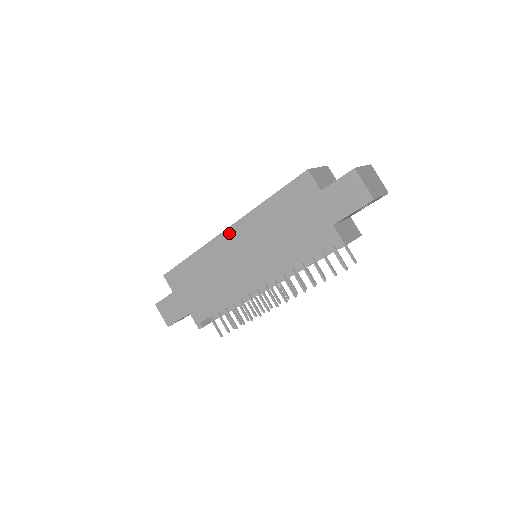
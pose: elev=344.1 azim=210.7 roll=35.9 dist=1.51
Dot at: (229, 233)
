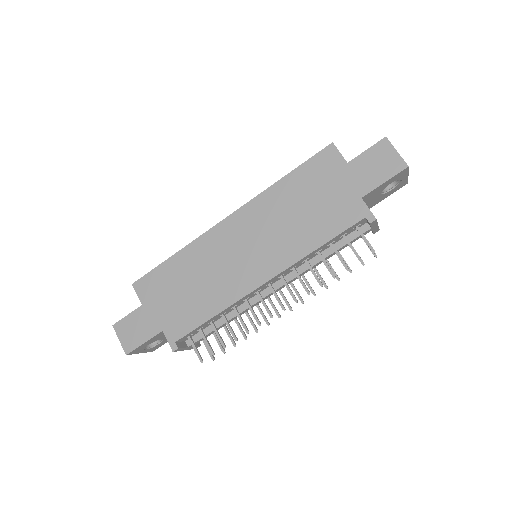
Dot at: (231, 221)
